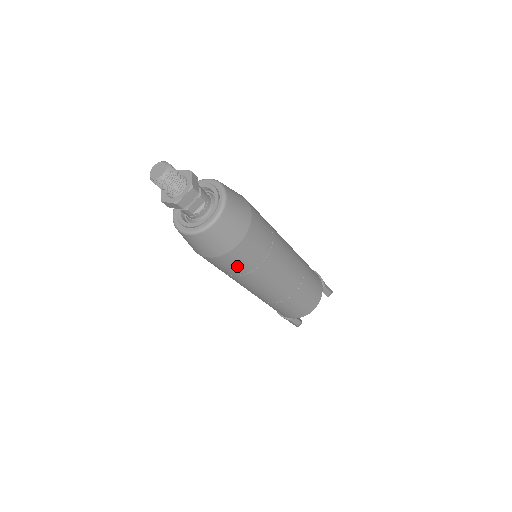
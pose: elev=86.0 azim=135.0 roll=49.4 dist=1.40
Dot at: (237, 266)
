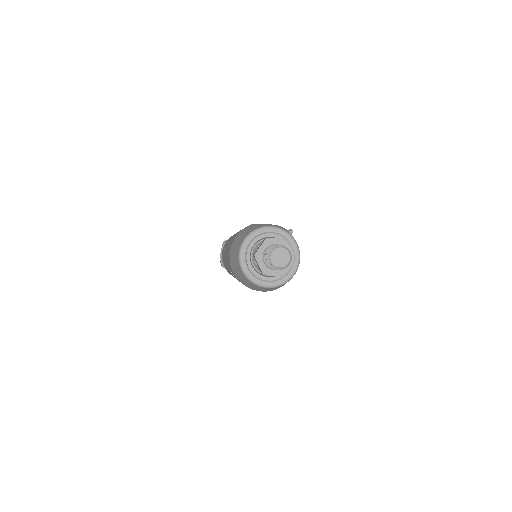
Dot at: occluded
